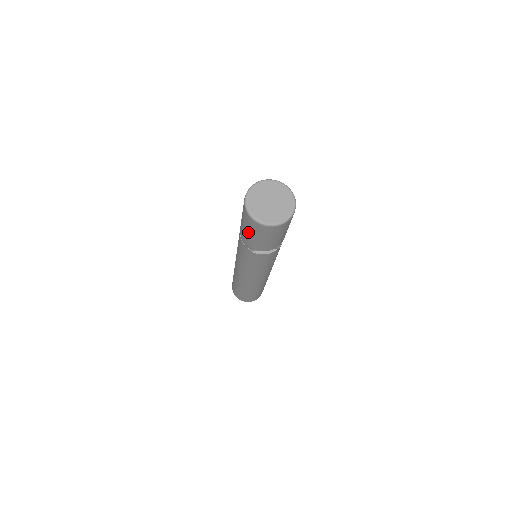
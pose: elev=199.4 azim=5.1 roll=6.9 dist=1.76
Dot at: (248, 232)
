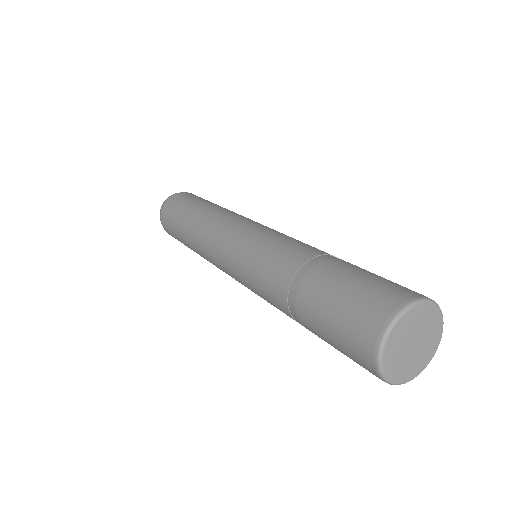
Dot at: occluded
